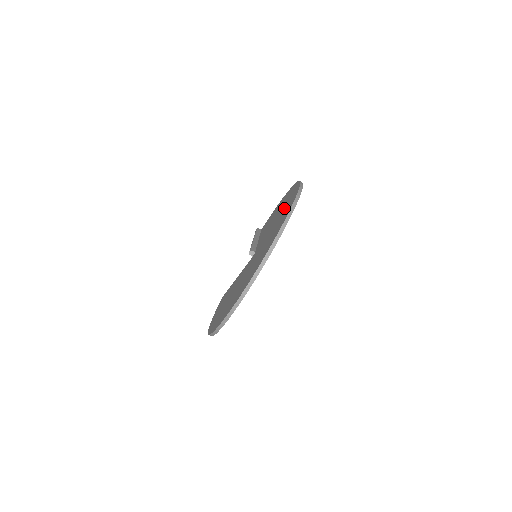
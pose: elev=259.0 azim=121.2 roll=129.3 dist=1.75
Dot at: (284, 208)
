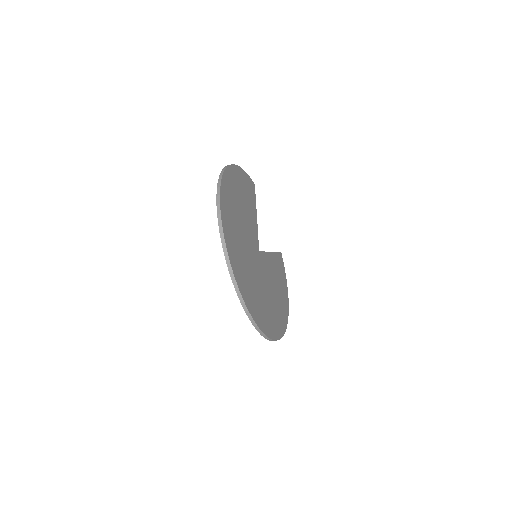
Dot at: occluded
